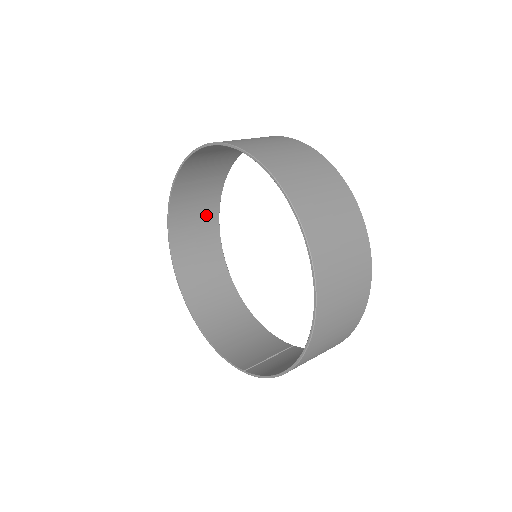
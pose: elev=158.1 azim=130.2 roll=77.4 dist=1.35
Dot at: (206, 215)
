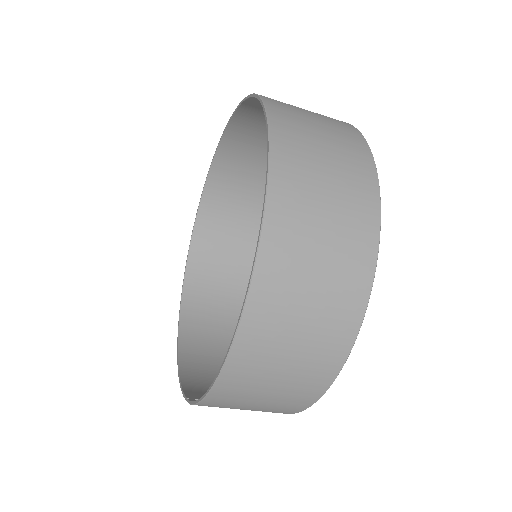
Dot at: (242, 237)
